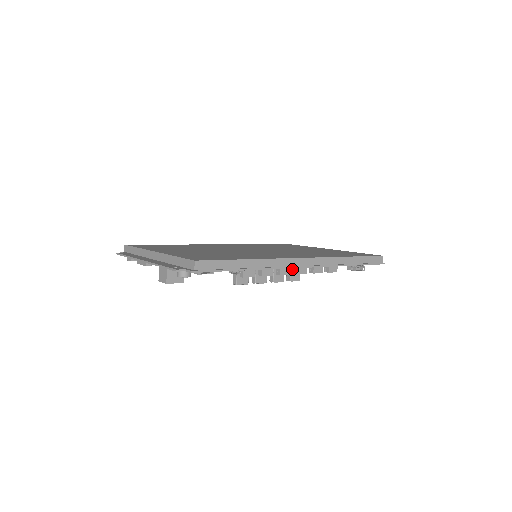
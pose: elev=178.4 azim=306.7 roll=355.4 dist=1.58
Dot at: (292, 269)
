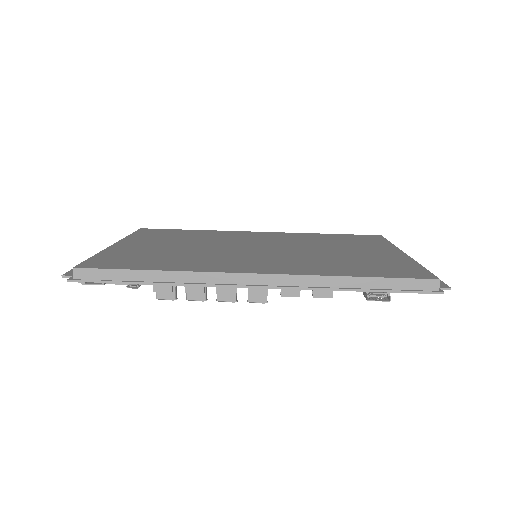
Dot at: occluded
